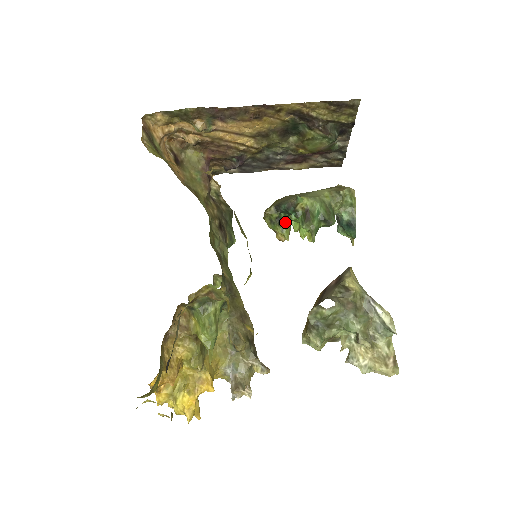
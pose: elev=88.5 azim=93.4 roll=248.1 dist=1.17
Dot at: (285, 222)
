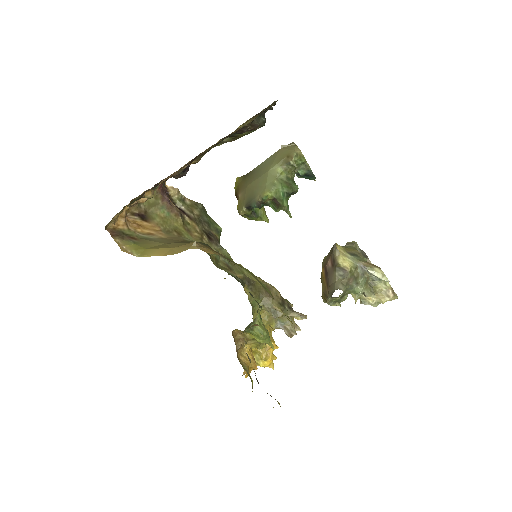
Dot at: (259, 210)
